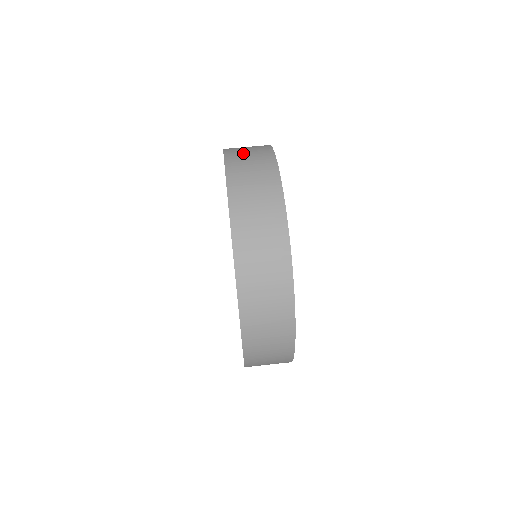
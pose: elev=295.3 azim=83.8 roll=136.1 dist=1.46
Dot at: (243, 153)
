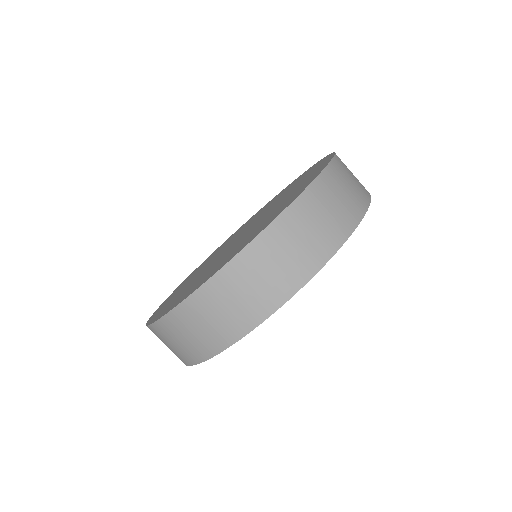
Dot at: (300, 231)
